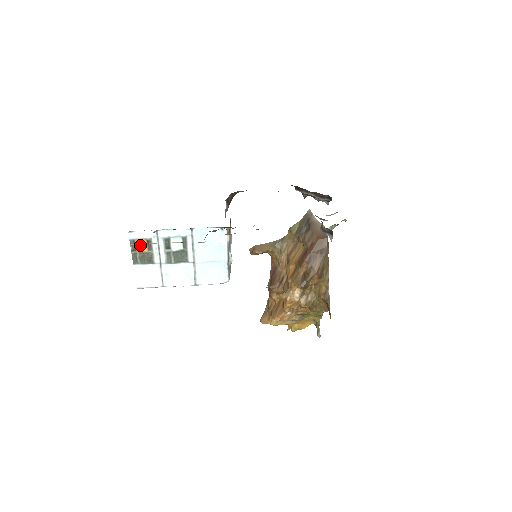
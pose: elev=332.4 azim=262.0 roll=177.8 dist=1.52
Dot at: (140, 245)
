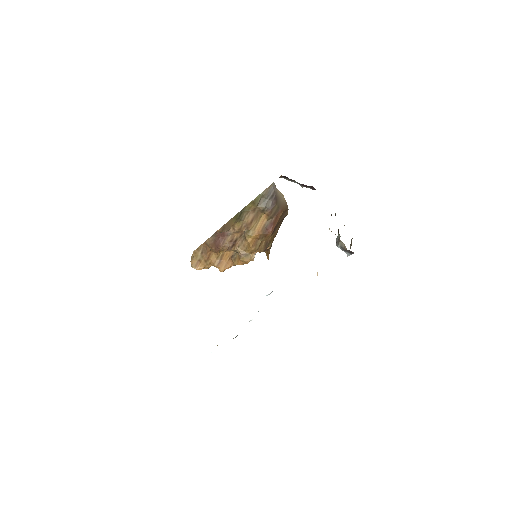
Dot at: occluded
